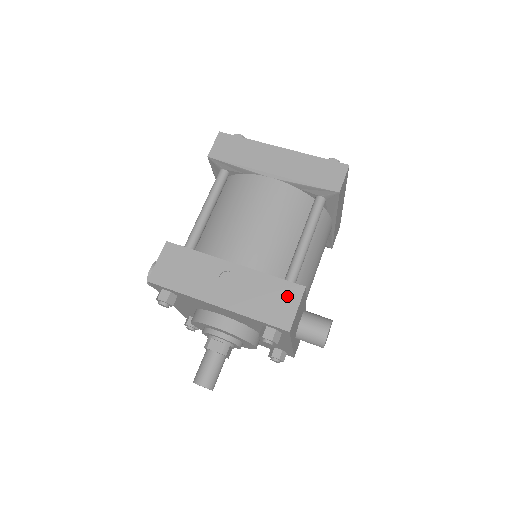
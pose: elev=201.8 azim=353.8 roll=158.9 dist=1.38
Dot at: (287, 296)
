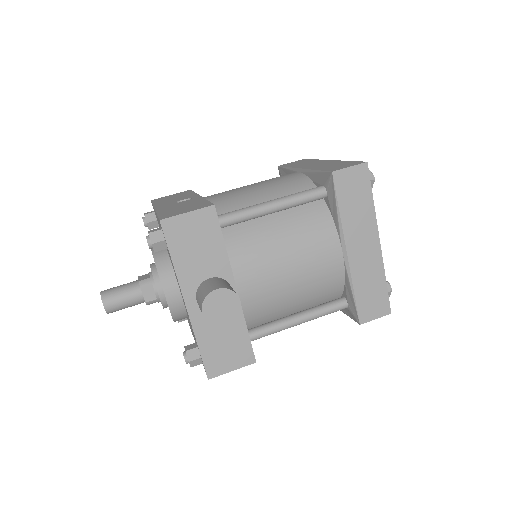
Dot at: (195, 207)
